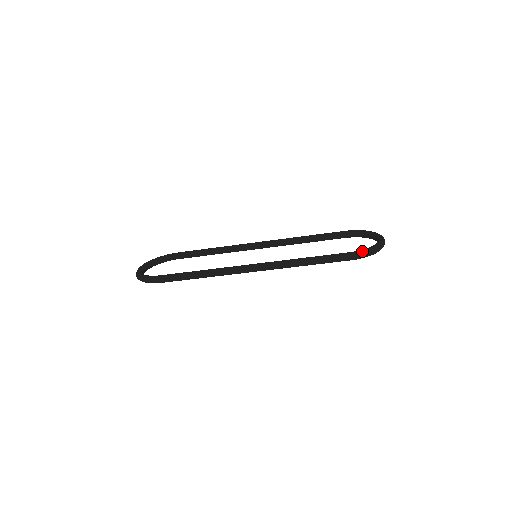
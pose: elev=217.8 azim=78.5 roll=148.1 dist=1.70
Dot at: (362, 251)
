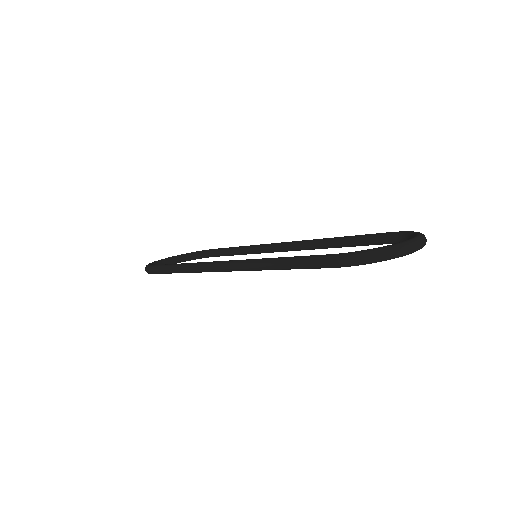
Dot at: (345, 254)
